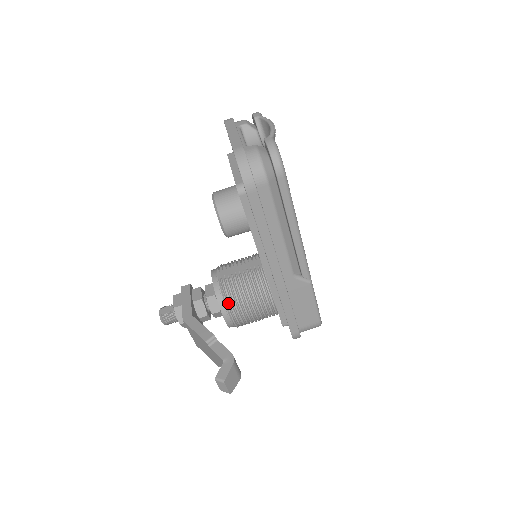
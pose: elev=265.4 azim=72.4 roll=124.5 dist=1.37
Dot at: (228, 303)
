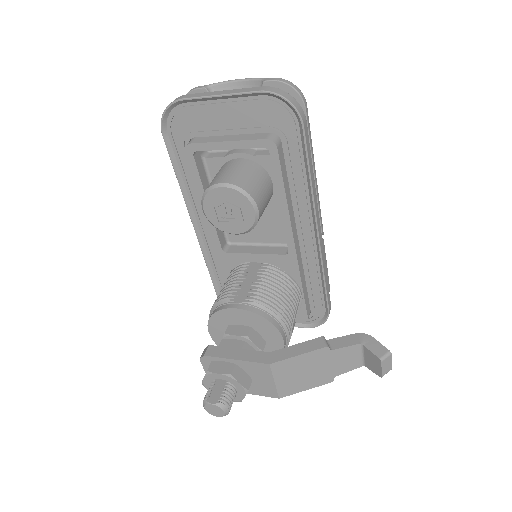
Dot at: (278, 316)
